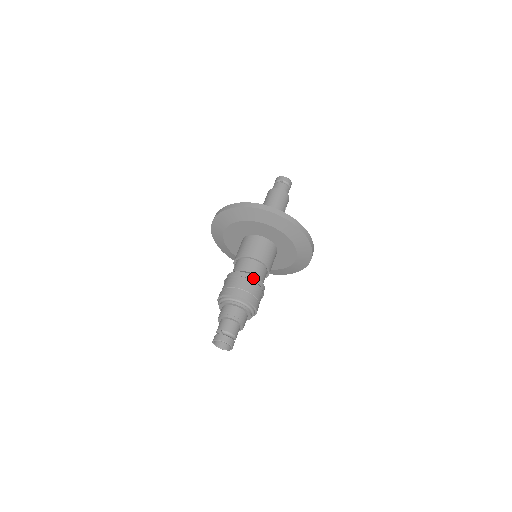
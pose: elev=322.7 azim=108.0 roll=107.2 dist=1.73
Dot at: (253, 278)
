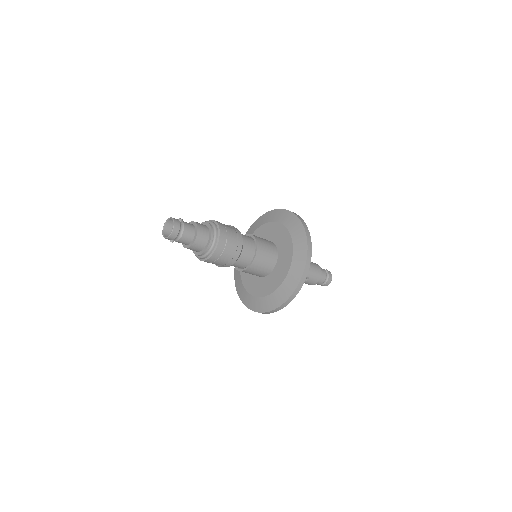
Dot at: (241, 241)
